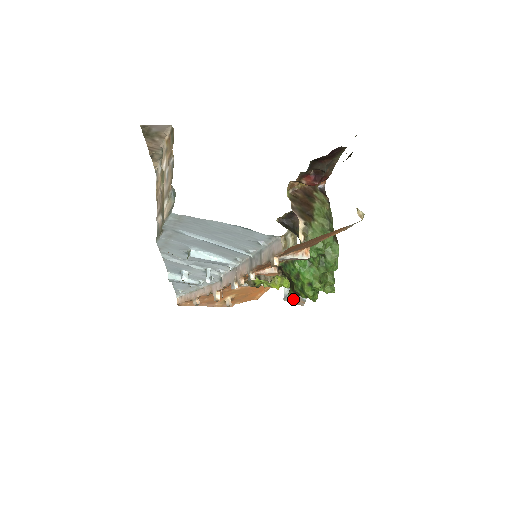
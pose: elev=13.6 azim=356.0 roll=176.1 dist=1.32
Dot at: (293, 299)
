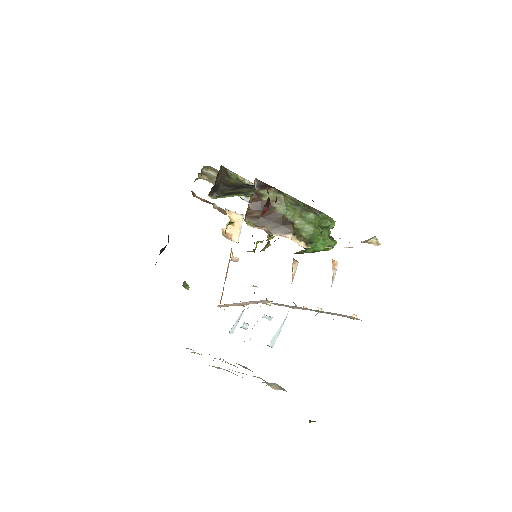
Dot at: occluded
